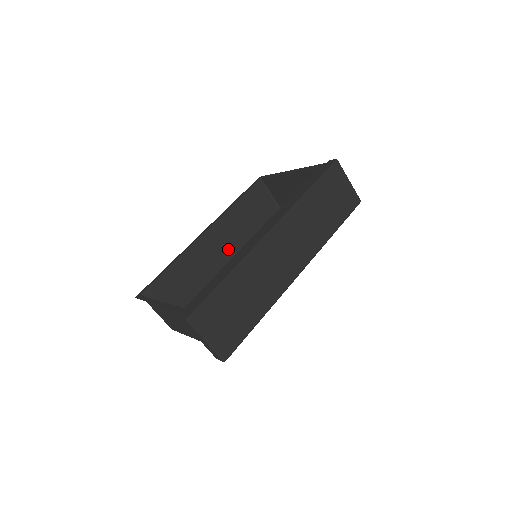
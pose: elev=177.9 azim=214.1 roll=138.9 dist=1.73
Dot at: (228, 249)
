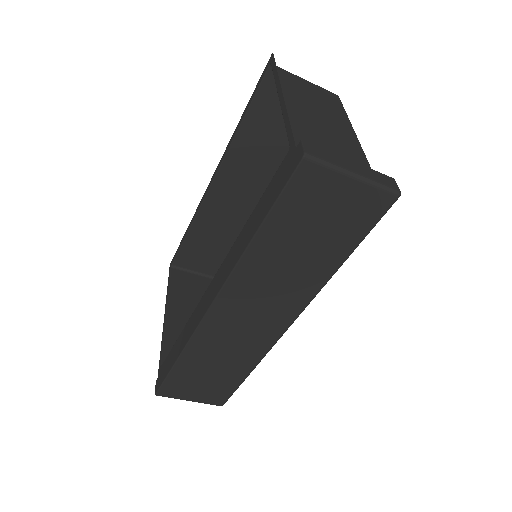
Dot at: (257, 187)
